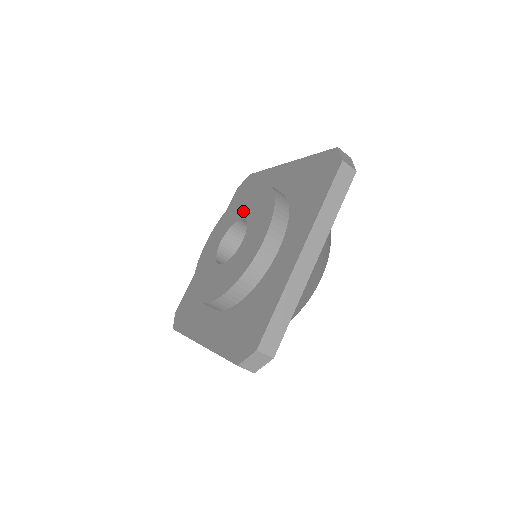
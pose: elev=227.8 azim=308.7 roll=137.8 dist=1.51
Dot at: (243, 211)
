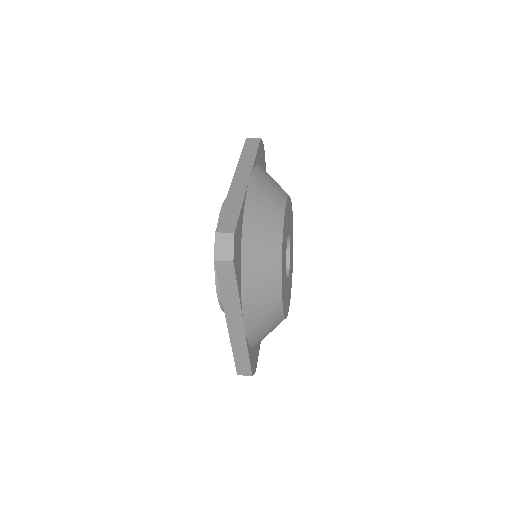
Dot at: occluded
